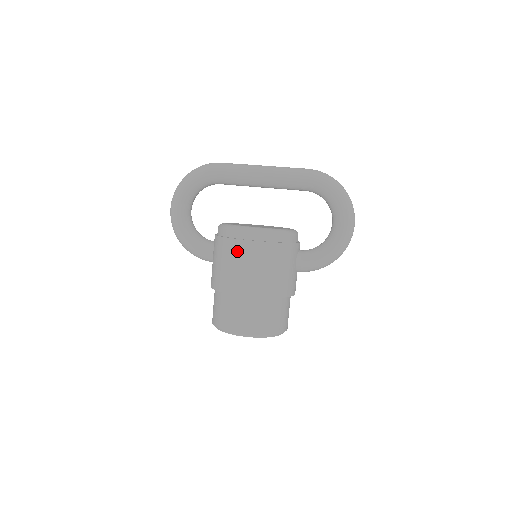
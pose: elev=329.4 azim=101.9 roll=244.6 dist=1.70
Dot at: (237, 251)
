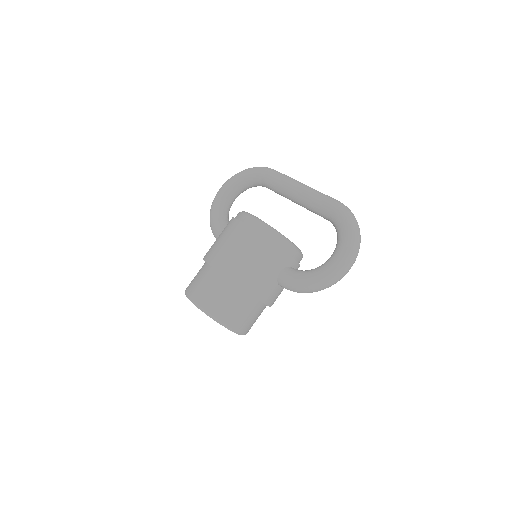
Dot at: (233, 230)
